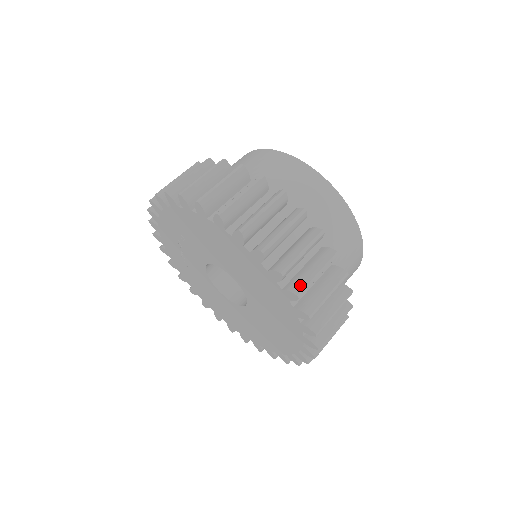
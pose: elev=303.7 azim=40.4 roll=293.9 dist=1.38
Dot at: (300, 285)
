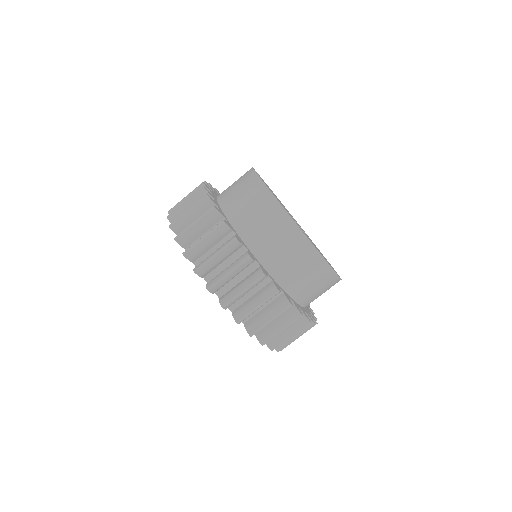
Dot at: (213, 281)
